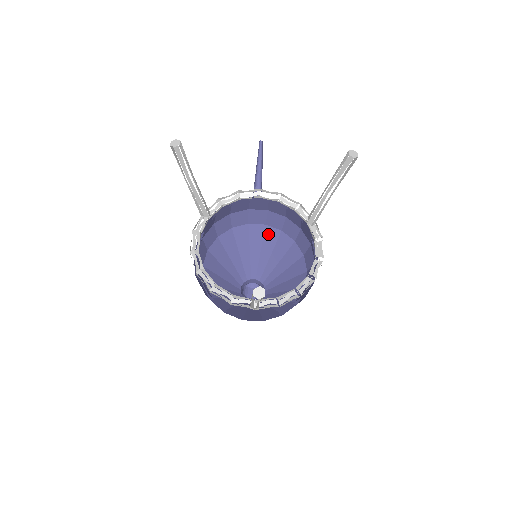
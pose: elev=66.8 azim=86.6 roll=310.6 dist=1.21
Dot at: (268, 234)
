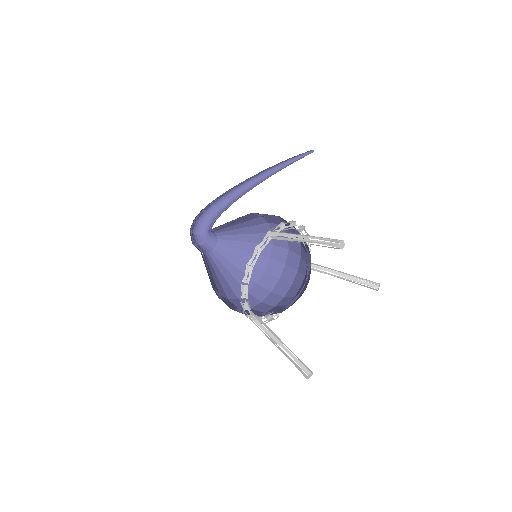
Dot at: (262, 226)
